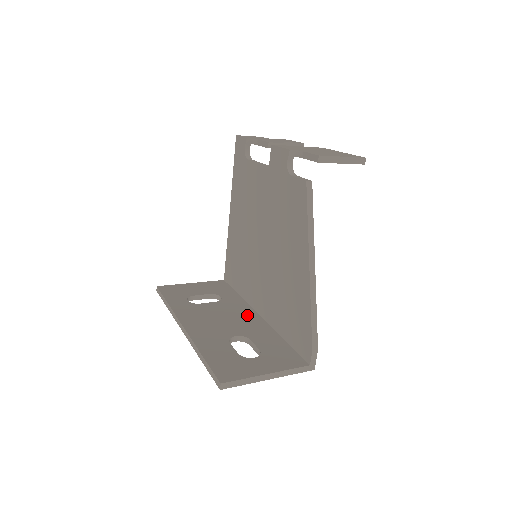
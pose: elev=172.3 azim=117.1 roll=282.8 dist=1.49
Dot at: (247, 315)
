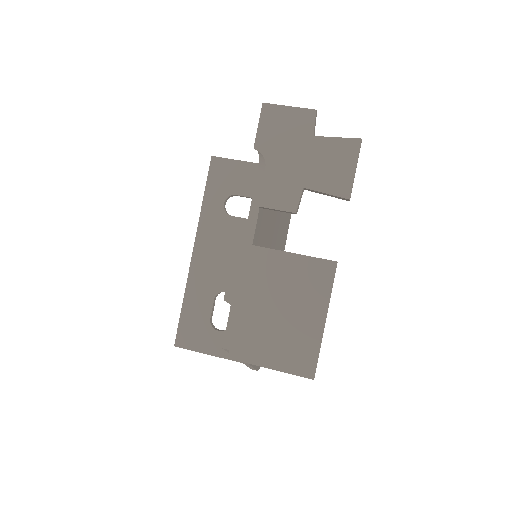
Dot at: occluded
